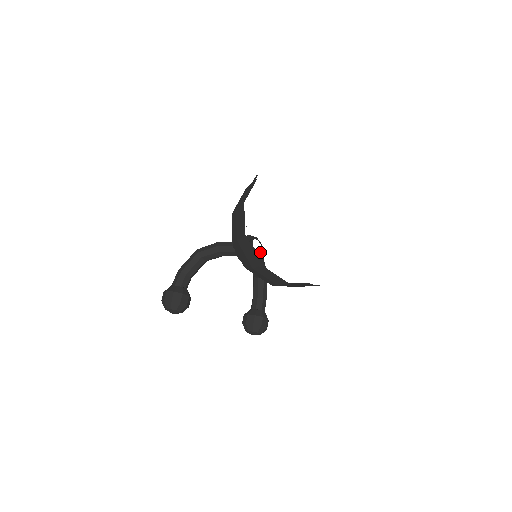
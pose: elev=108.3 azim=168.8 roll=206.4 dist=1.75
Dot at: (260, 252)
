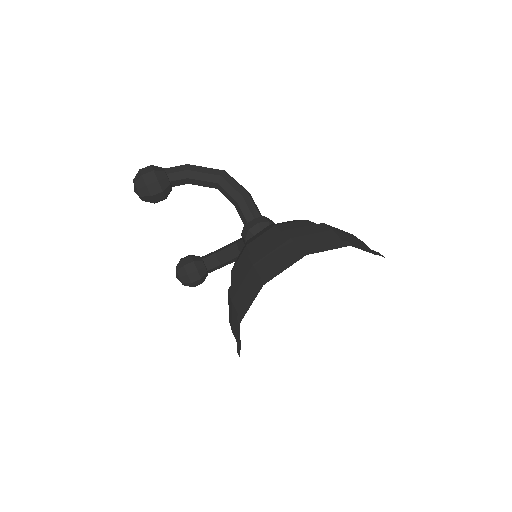
Dot at: occluded
